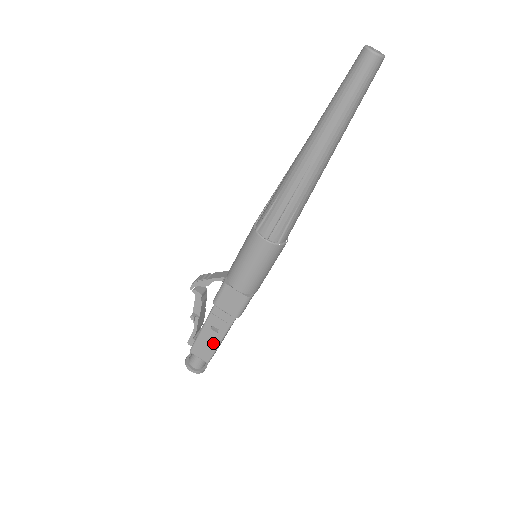
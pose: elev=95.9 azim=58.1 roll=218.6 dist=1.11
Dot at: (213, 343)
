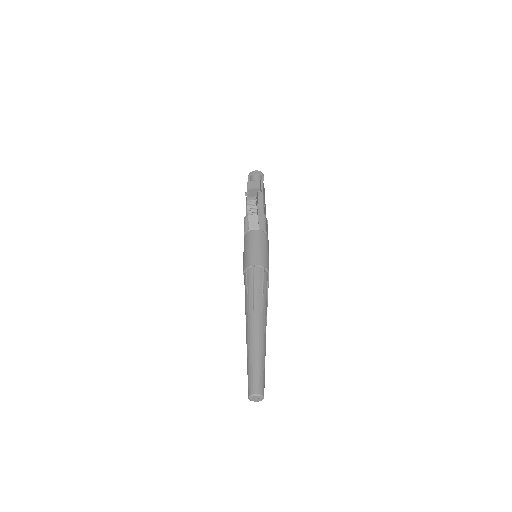
Dot at: occluded
